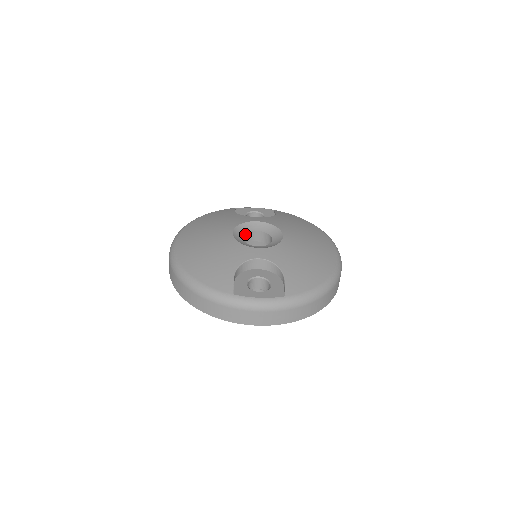
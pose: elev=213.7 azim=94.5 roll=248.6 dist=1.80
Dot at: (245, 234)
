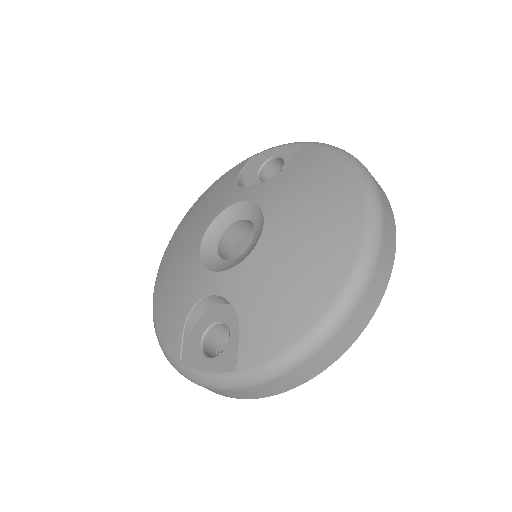
Dot at: (226, 230)
